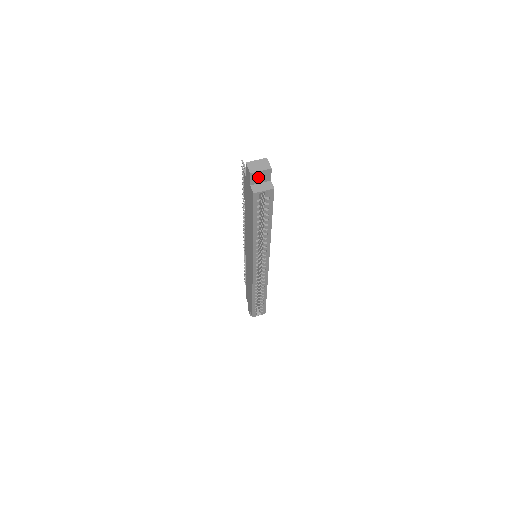
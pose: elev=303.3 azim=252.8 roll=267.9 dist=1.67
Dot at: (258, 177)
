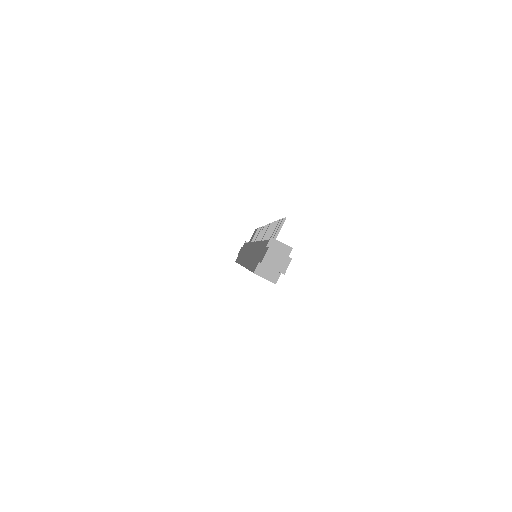
Dot at: occluded
